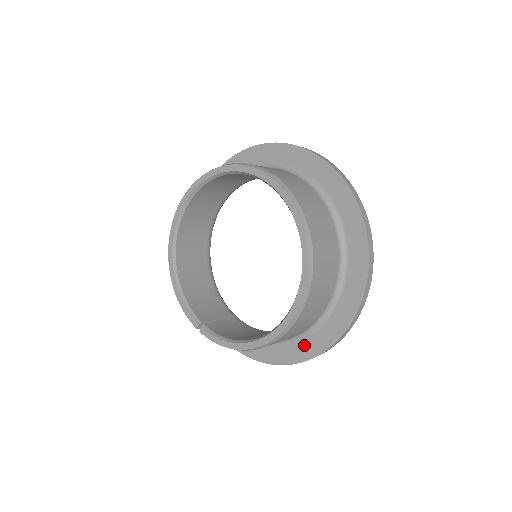
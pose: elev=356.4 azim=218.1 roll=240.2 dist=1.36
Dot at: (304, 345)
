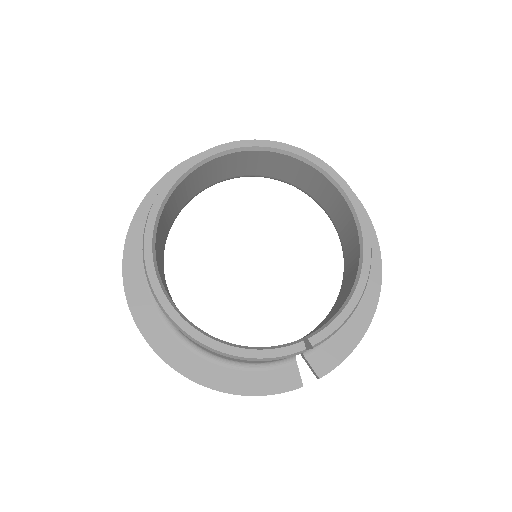
Dot at: occluded
